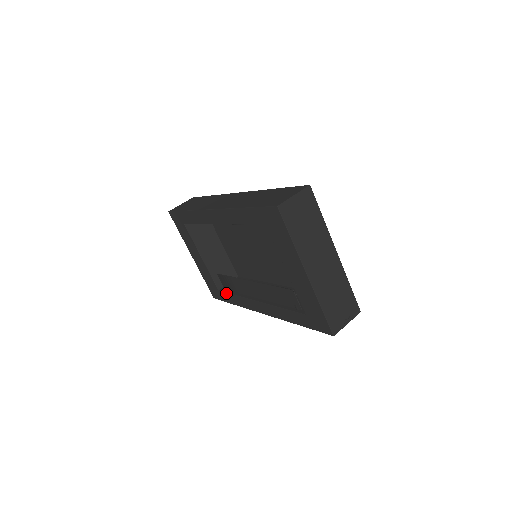
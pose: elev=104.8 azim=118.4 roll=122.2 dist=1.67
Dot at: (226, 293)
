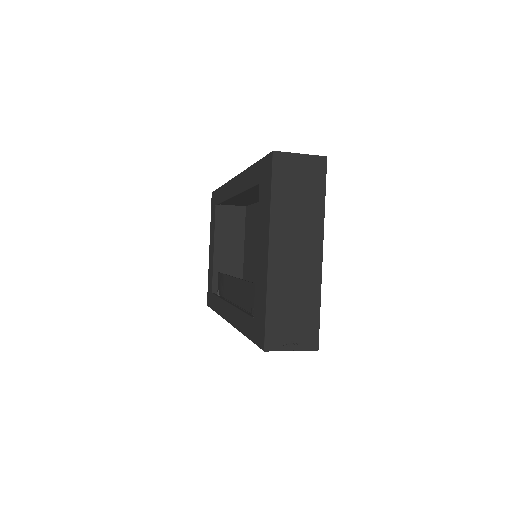
Dot at: (215, 295)
